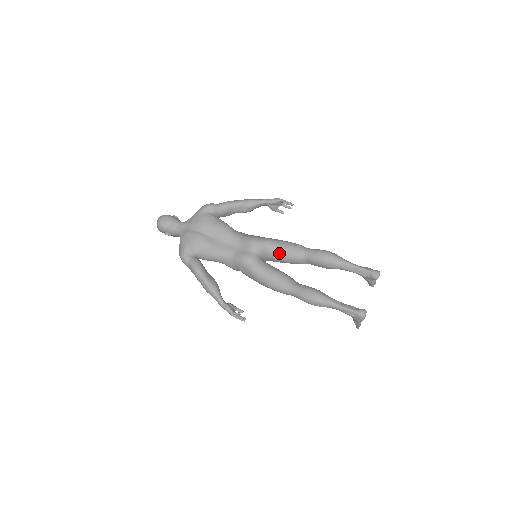
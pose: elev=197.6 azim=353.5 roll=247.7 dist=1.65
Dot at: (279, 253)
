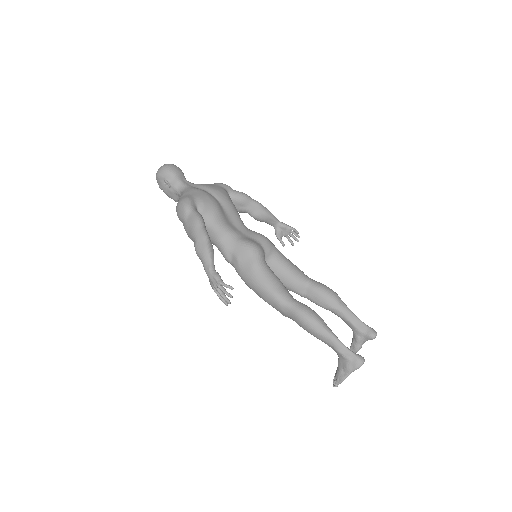
Dot at: (284, 265)
